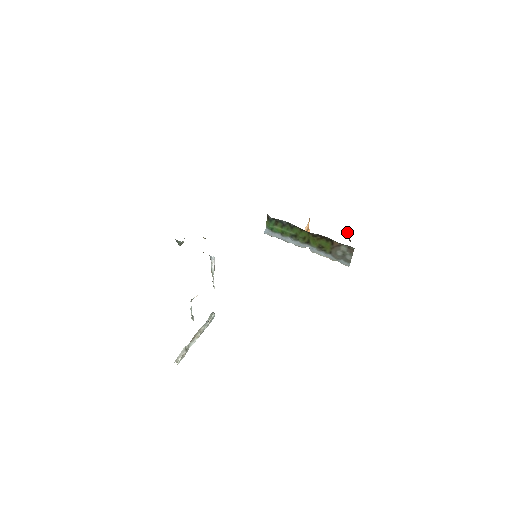
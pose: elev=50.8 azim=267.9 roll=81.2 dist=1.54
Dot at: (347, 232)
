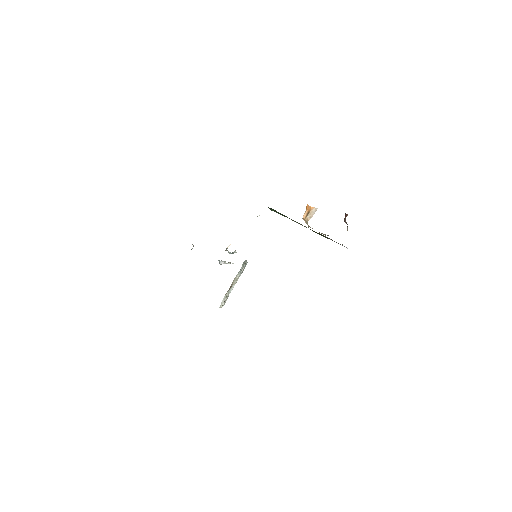
Dot at: (347, 214)
